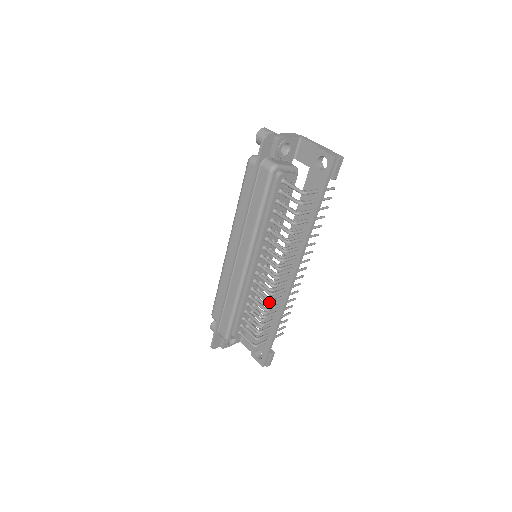
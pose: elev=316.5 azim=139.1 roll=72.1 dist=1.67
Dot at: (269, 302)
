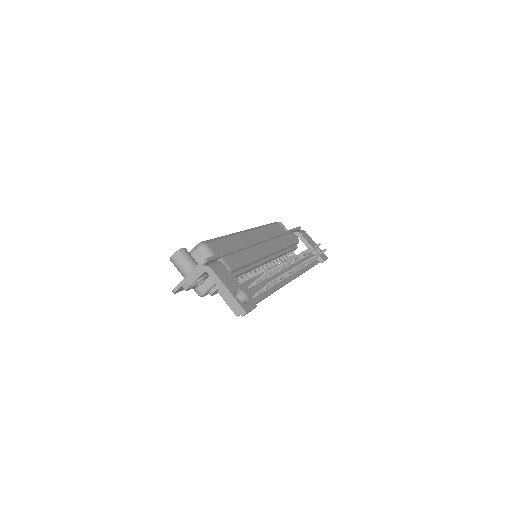
Dot at: occluded
